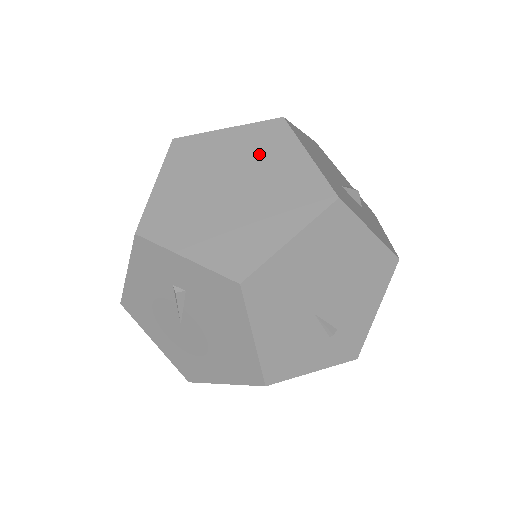
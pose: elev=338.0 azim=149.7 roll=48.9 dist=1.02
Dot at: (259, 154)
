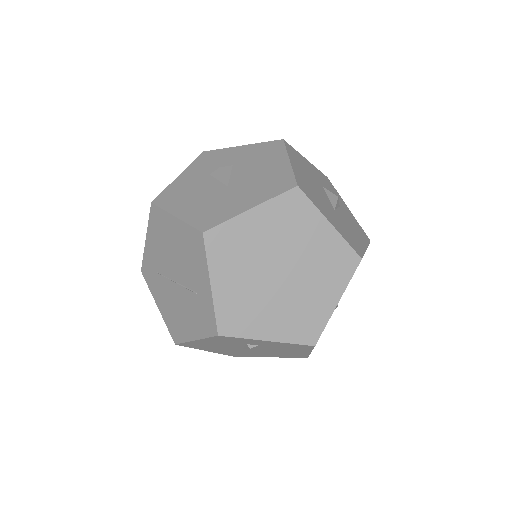
Dot at: (290, 232)
